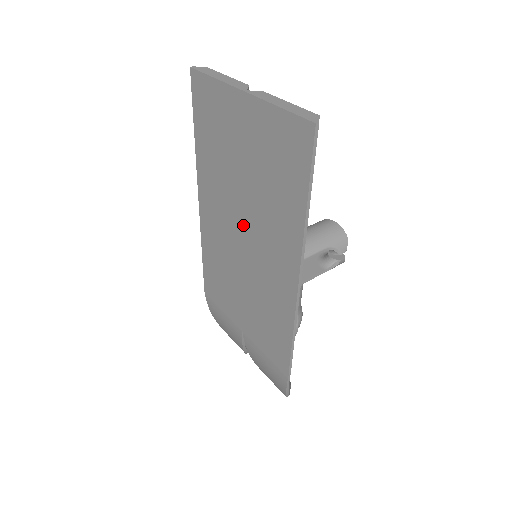
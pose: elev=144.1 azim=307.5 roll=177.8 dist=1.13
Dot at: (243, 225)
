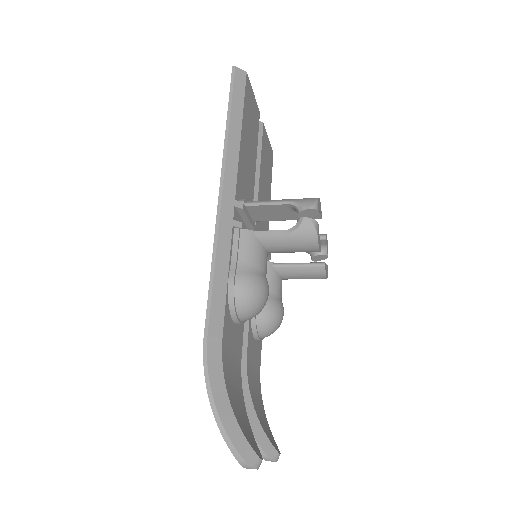
Dot at: occluded
